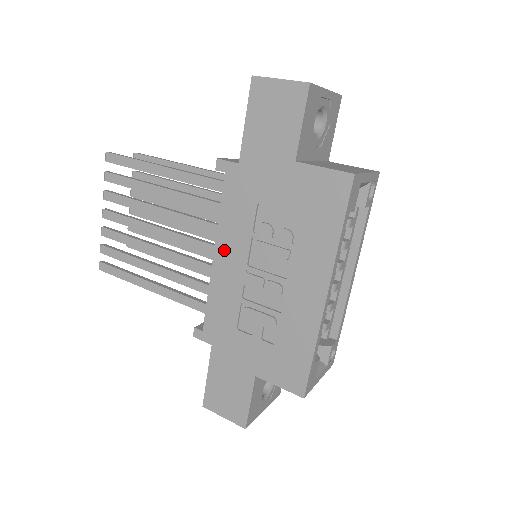
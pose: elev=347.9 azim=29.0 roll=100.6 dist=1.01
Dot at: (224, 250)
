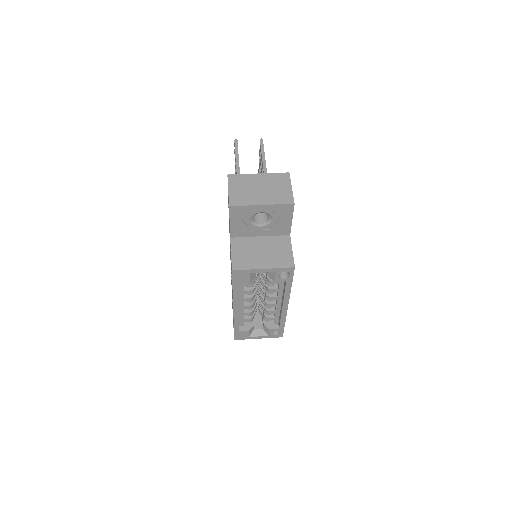
Dot at: occluded
